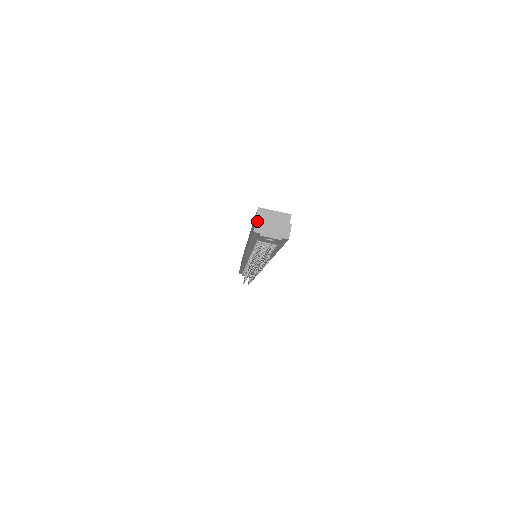
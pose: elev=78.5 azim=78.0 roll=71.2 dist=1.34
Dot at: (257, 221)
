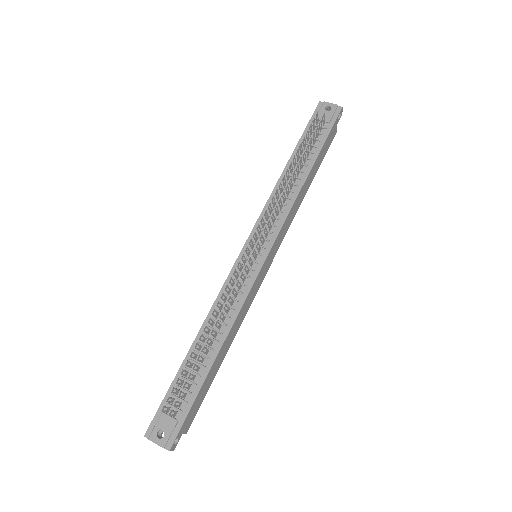
Dot at: occluded
